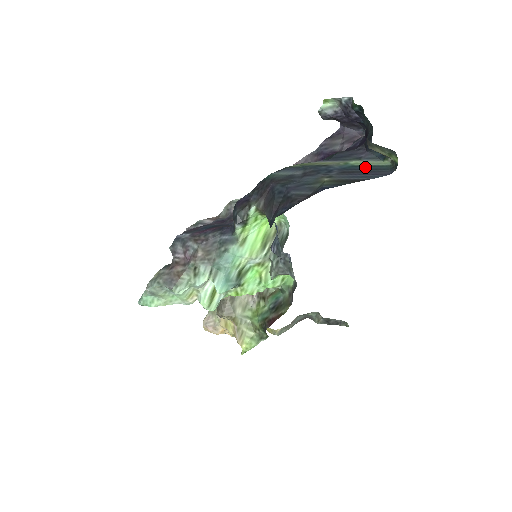
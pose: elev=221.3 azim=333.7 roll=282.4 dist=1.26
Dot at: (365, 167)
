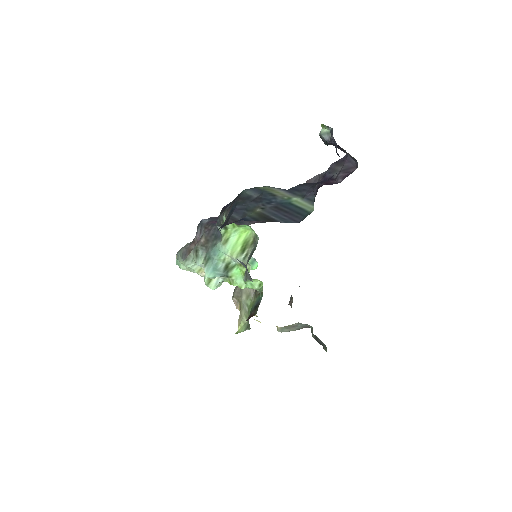
Dot at: (295, 208)
